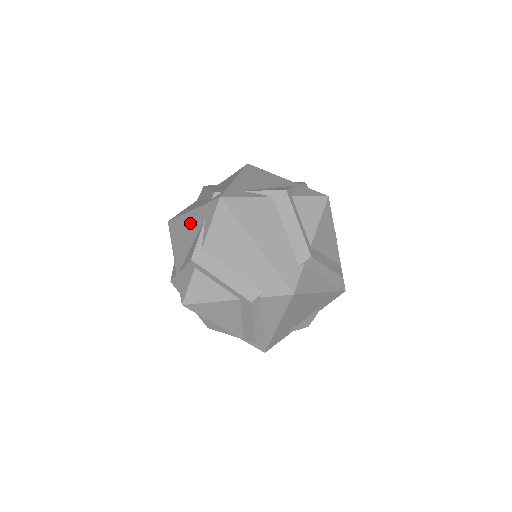
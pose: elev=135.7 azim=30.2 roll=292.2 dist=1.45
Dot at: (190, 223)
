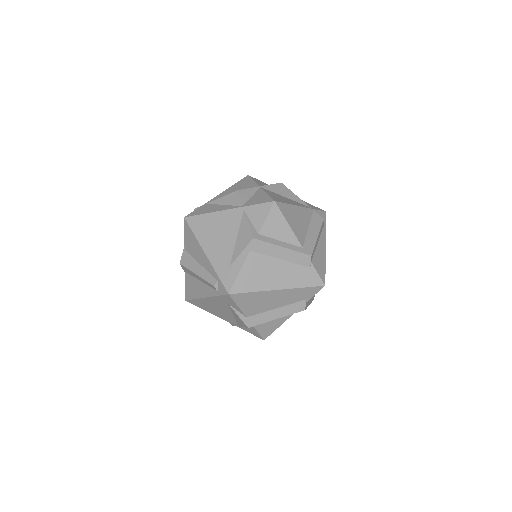
Dot at: (214, 304)
